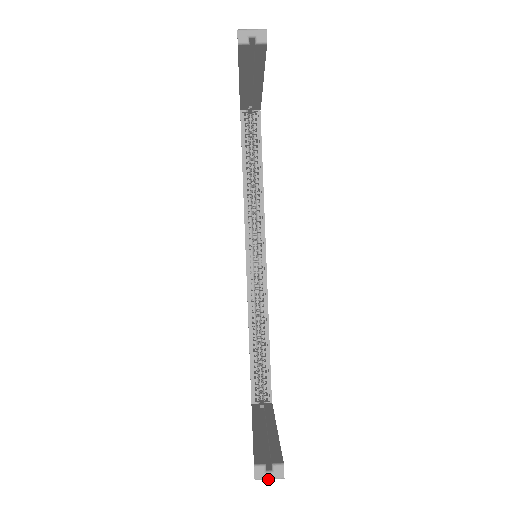
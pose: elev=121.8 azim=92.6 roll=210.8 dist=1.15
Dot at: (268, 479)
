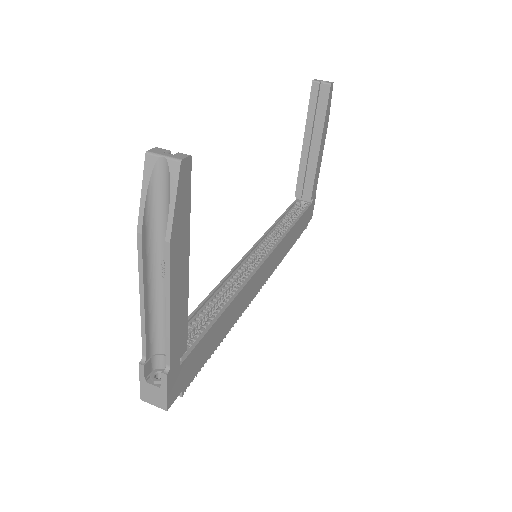
Dot at: (162, 156)
